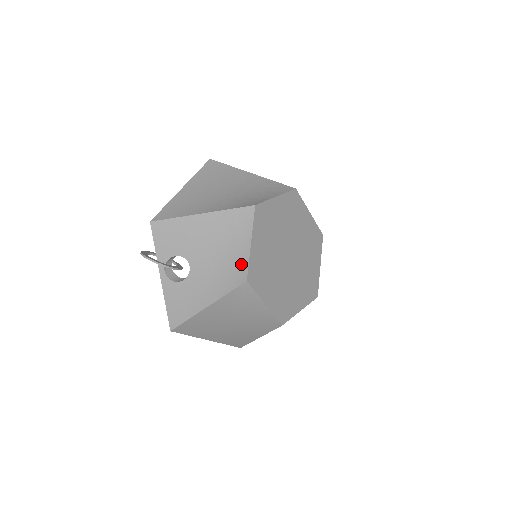
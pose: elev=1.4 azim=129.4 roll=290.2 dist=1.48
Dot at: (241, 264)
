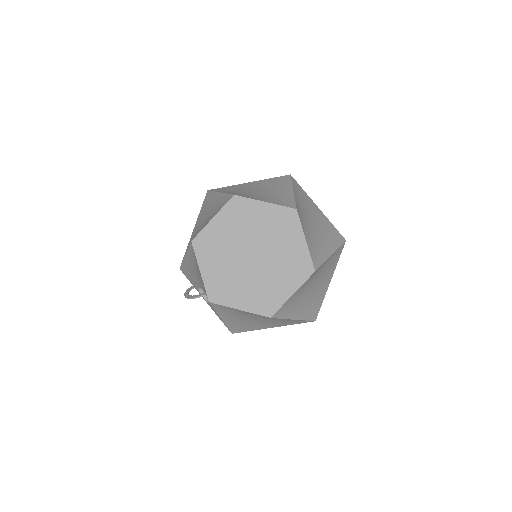
Dot at: occluded
